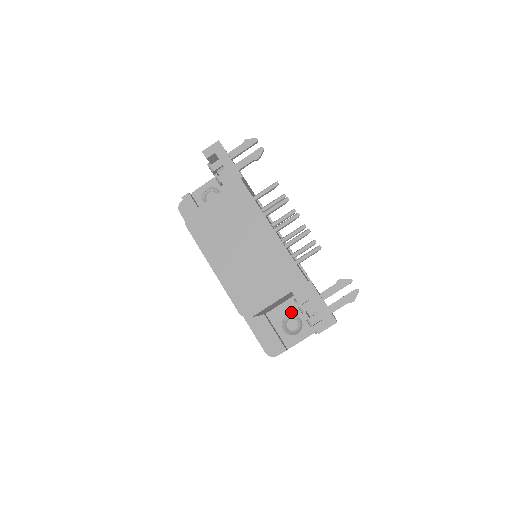
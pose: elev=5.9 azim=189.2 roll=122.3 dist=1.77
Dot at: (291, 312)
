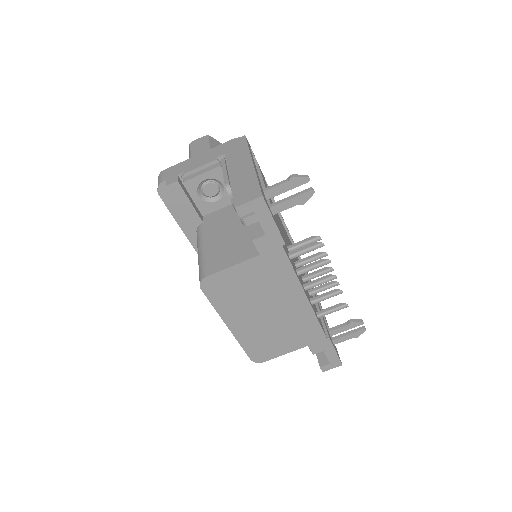
Dot at: occluded
